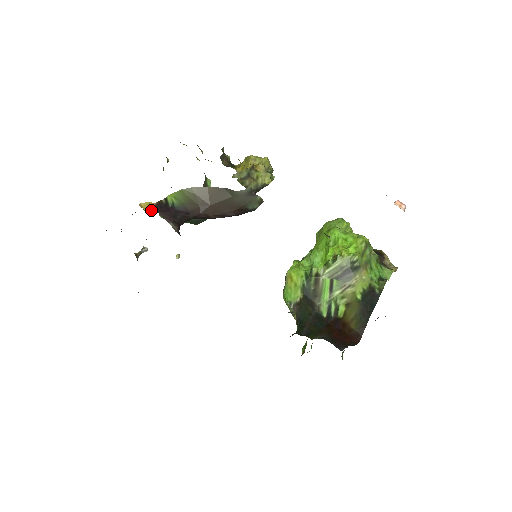
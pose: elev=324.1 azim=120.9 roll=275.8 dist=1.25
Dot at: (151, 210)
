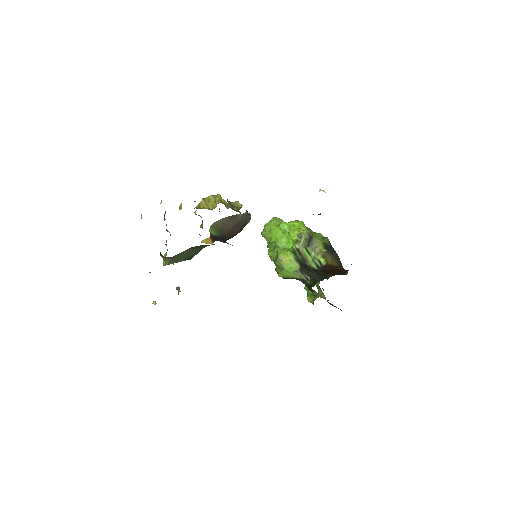
Dot at: (213, 242)
